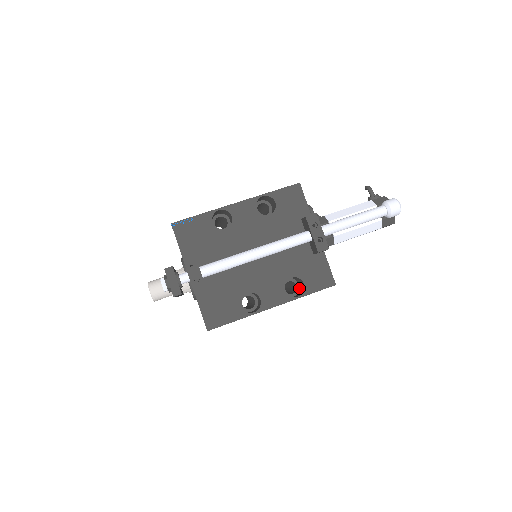
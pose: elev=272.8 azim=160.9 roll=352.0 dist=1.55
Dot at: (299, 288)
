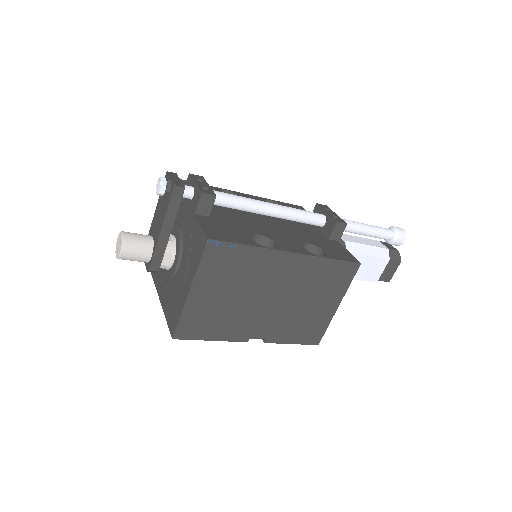
Dot at: occluded
